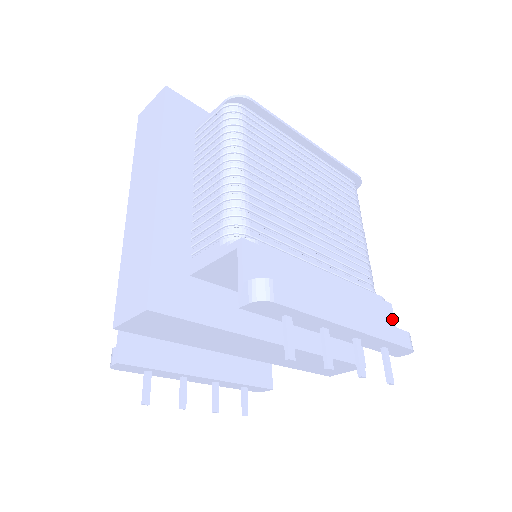
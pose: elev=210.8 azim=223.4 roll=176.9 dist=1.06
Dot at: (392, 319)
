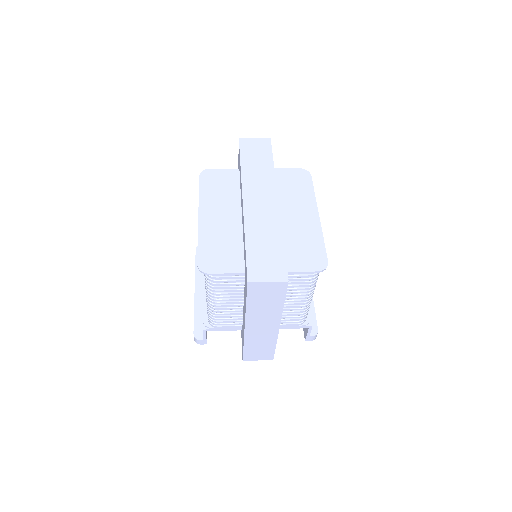
Dot at: occluded
